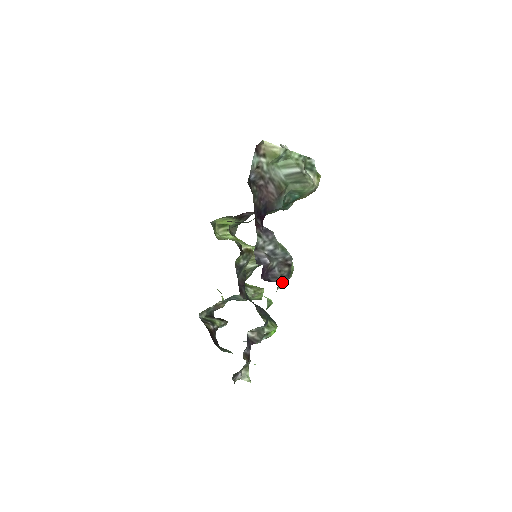
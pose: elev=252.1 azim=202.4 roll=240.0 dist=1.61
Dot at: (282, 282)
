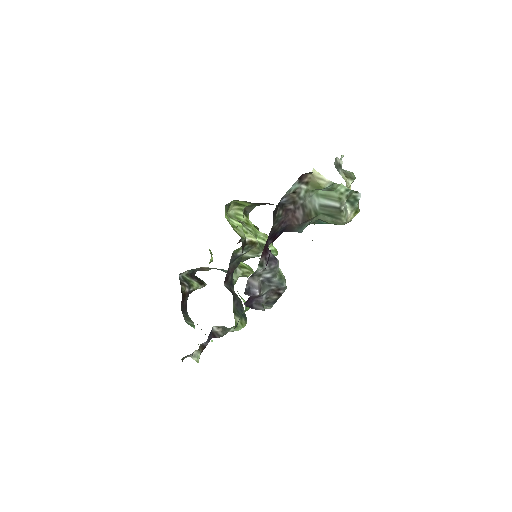
Dot at: (265, 305)
